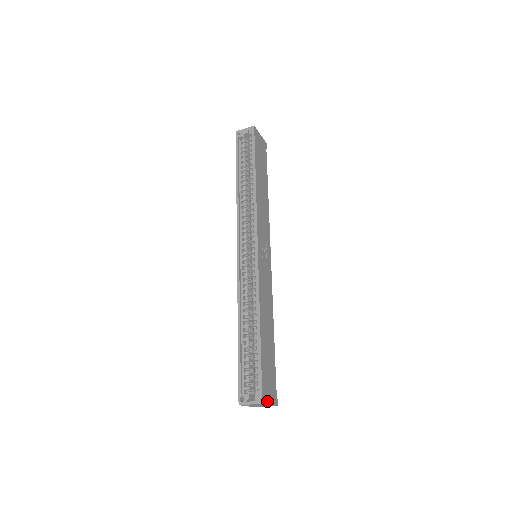
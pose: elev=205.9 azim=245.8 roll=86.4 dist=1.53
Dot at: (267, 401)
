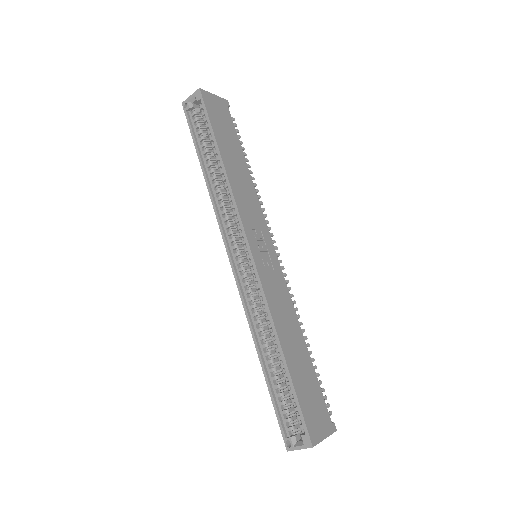
Dot at: (319, 438)
